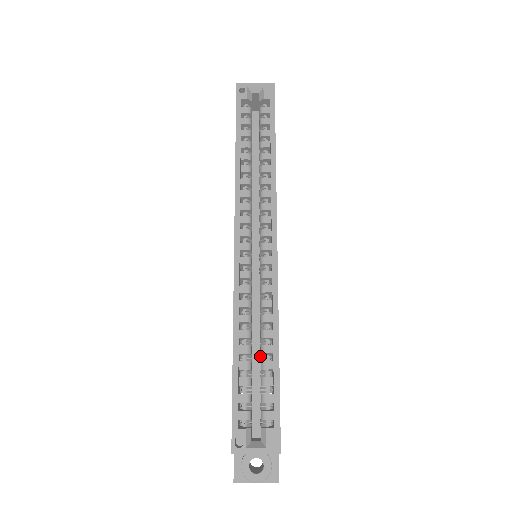
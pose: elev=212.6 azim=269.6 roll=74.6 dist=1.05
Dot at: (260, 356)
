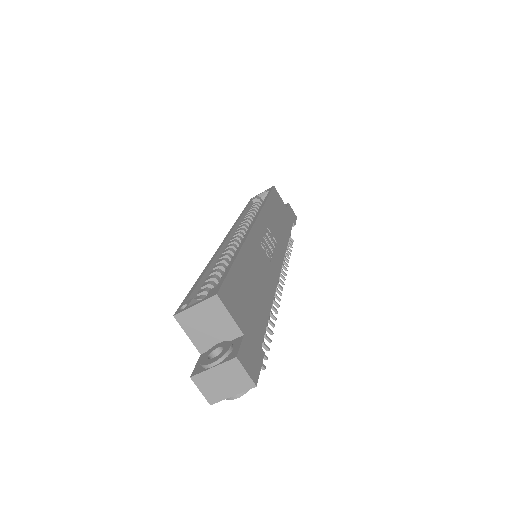
Dot at: occluded
